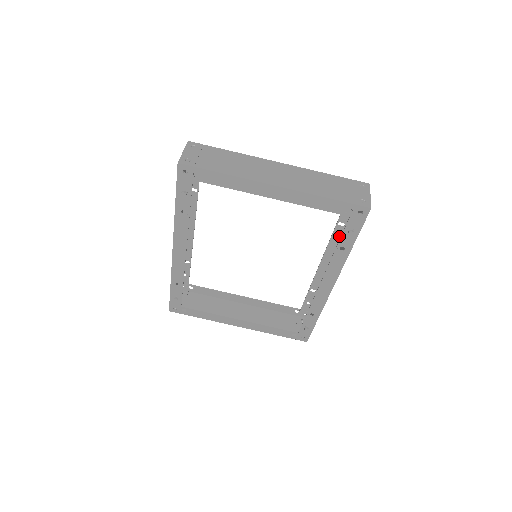
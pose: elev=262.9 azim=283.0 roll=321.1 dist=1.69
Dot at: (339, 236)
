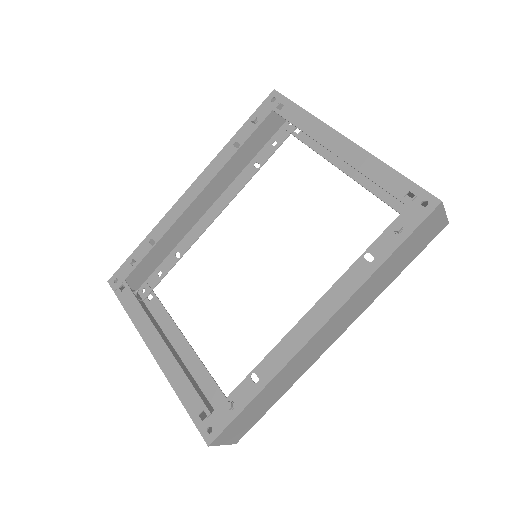
Dot at: occluded
